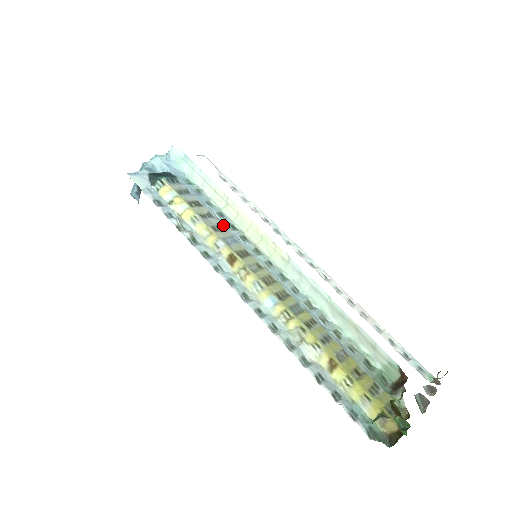
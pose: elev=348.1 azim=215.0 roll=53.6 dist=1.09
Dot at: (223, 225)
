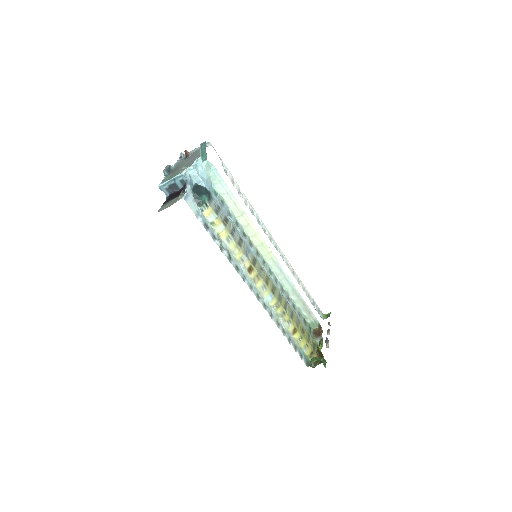
Dot at: (241, 236)
